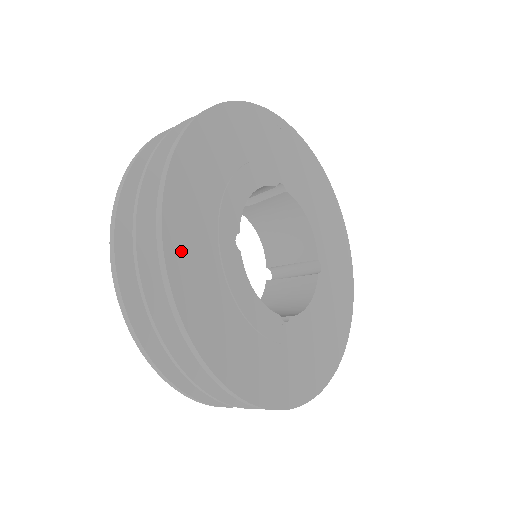
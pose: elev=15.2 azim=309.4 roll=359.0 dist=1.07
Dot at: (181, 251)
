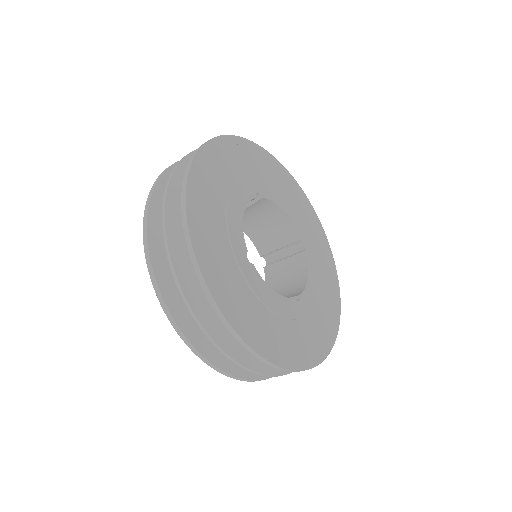
Dot at: (220, 287)
